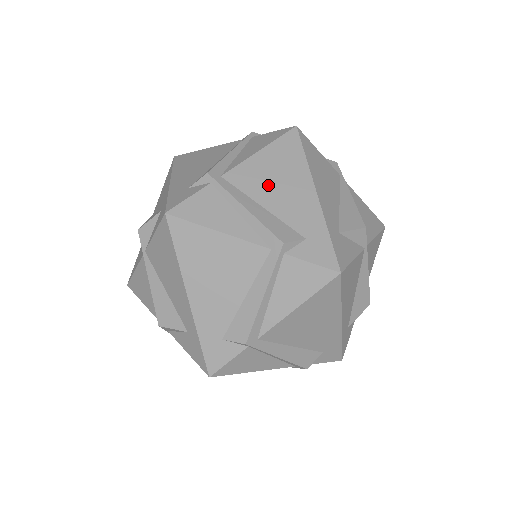
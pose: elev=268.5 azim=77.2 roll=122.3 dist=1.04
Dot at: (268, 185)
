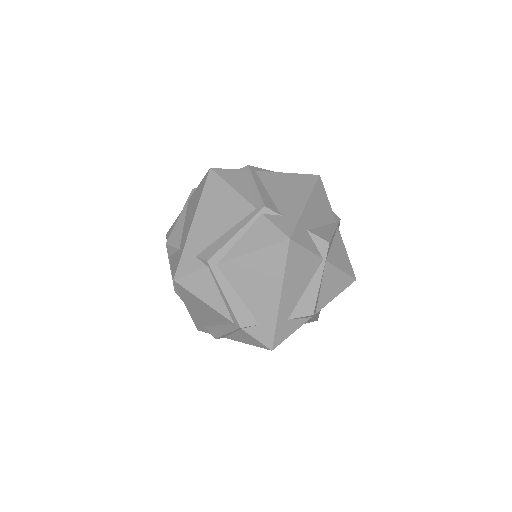
Dot at: (279, 186)
